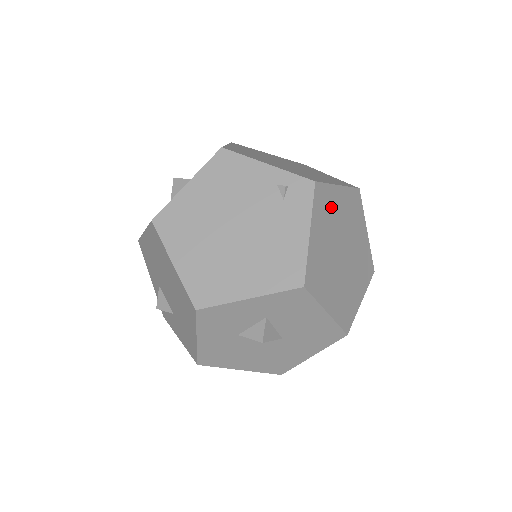
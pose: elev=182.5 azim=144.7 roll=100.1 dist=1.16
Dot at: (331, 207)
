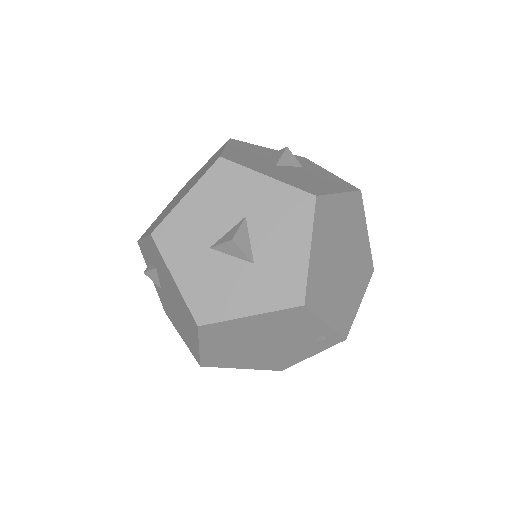
Dot at: occluded
